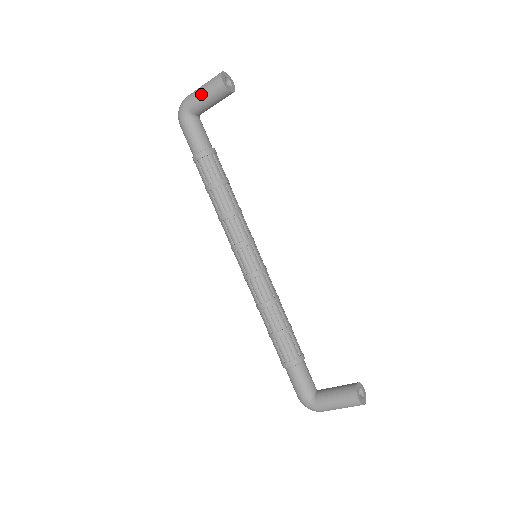
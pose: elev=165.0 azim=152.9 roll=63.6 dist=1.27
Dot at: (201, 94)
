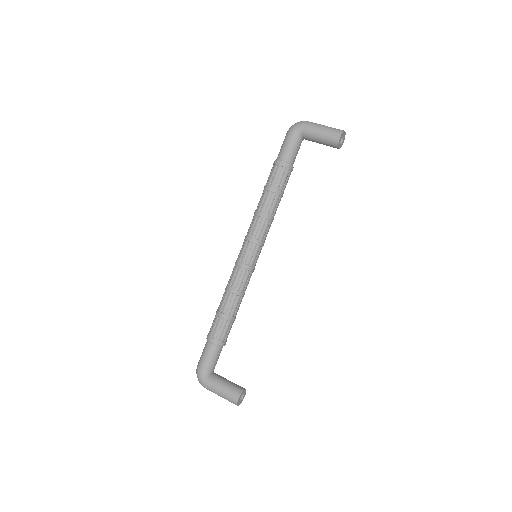
Dot at: (320, 130)
